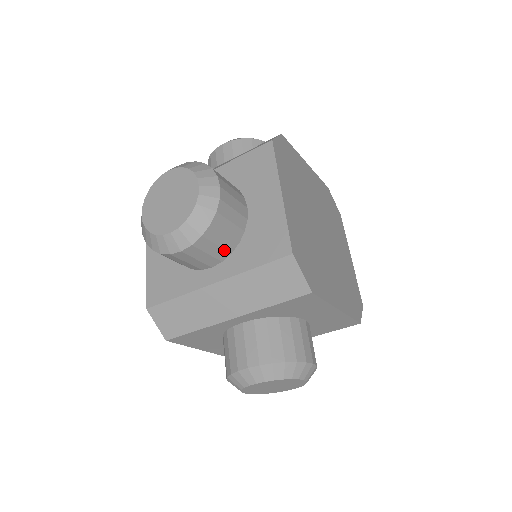
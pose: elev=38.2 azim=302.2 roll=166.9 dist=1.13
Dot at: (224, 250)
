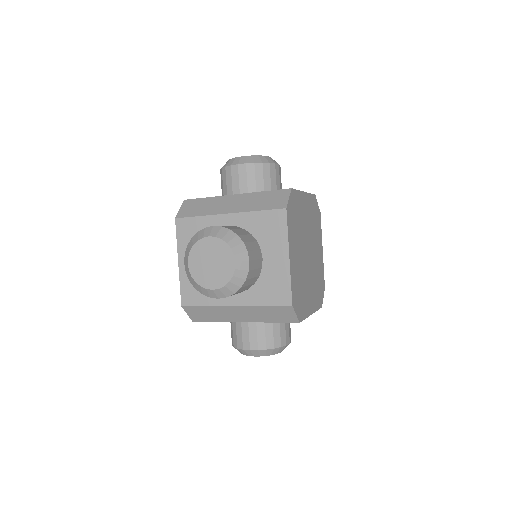
Dot at: occluded
